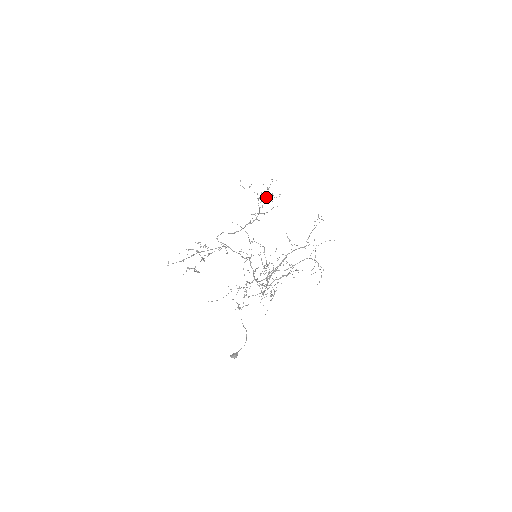
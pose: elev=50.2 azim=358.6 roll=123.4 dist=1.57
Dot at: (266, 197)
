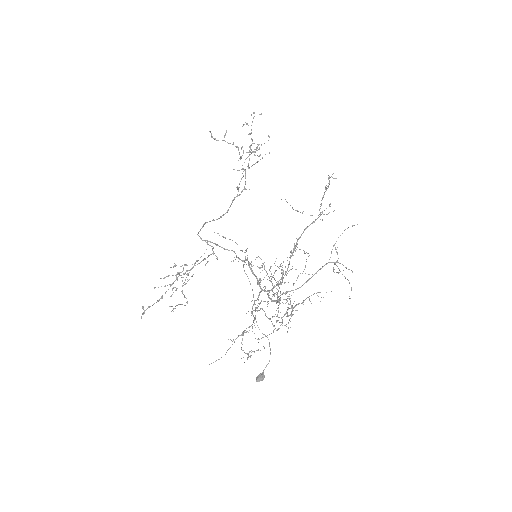
Dot at: occluded
